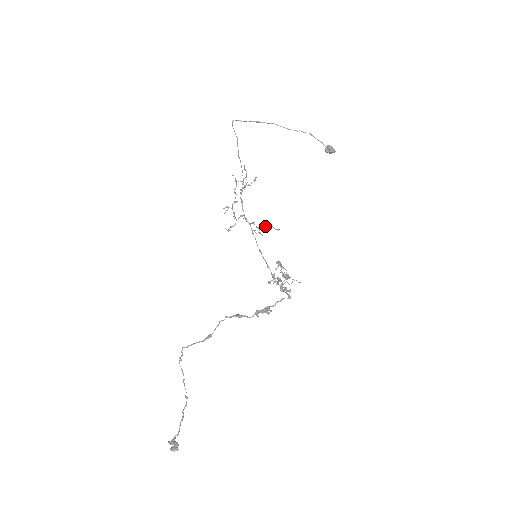
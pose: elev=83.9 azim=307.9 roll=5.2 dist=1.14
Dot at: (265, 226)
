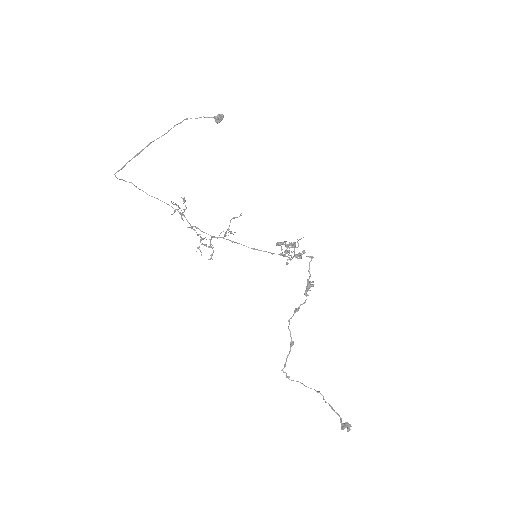
Dot at: occluded
